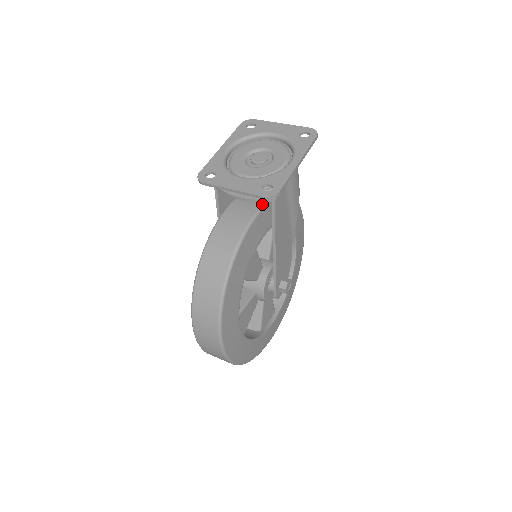
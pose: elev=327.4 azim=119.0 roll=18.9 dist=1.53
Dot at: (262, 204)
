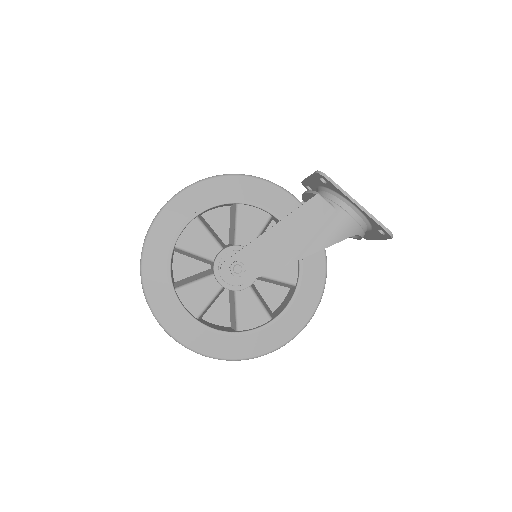
Dot at: occluded
